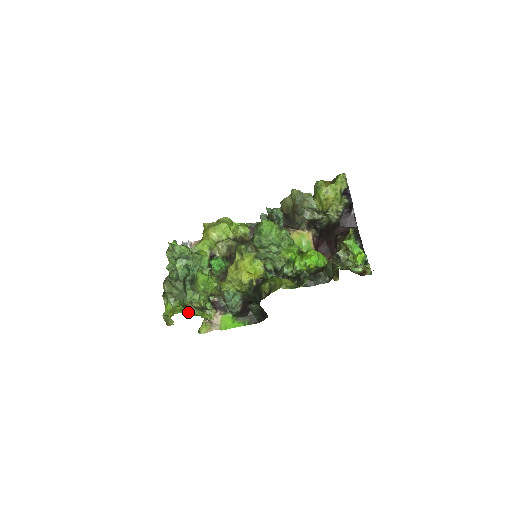
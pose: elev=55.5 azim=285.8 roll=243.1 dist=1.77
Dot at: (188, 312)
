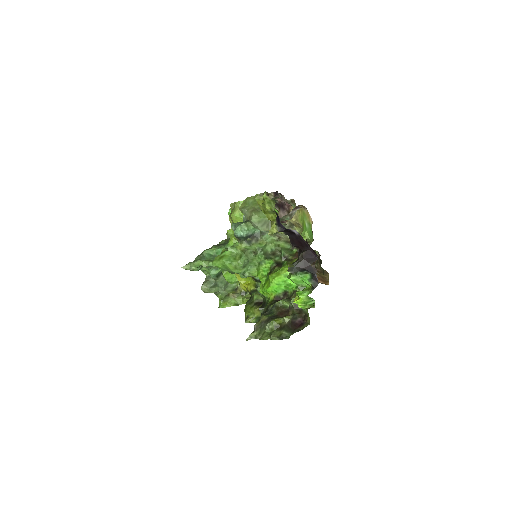
Dot at: (225, 306)
